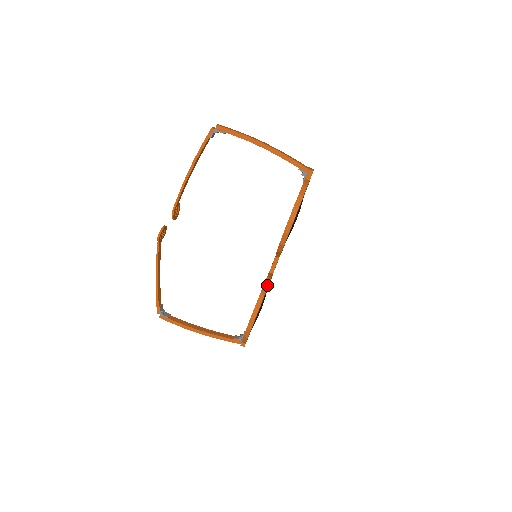
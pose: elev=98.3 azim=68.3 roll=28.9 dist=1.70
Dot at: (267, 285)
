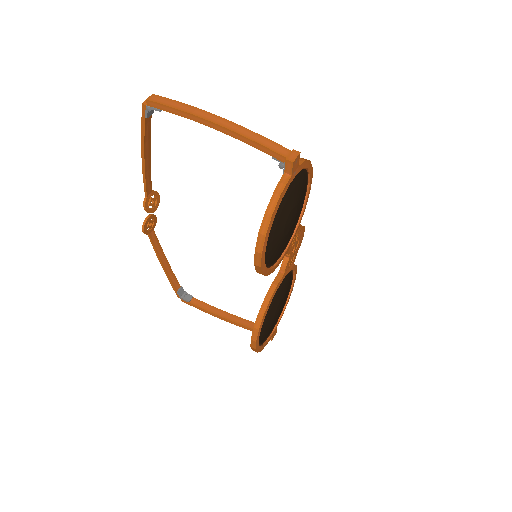
Dot at: (268, 299)
